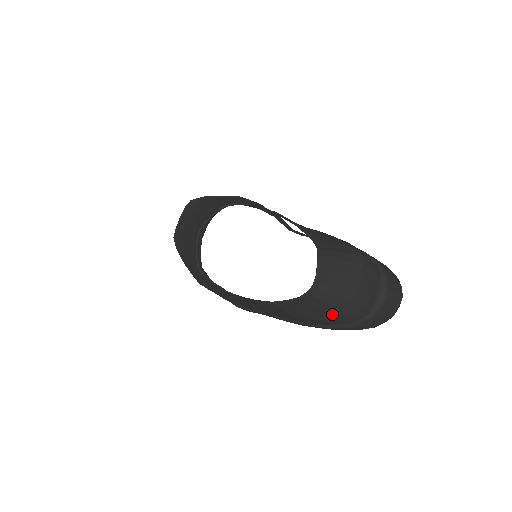
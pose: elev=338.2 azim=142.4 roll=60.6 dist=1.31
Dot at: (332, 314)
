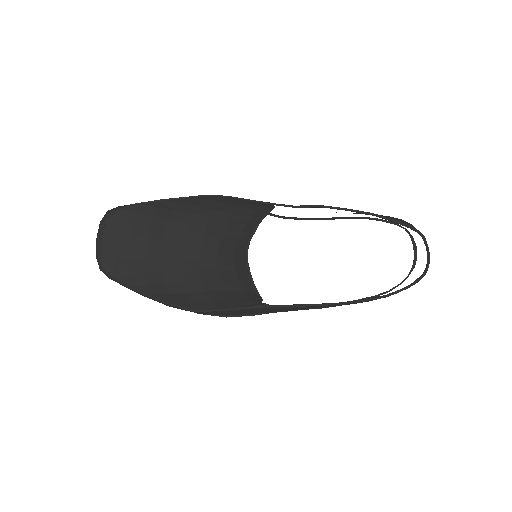
Dot at: occluded
